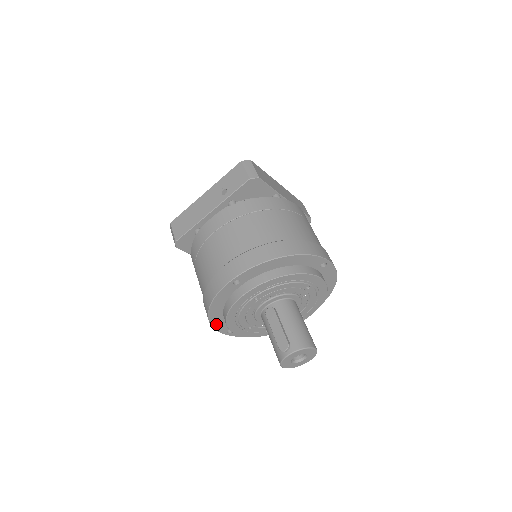
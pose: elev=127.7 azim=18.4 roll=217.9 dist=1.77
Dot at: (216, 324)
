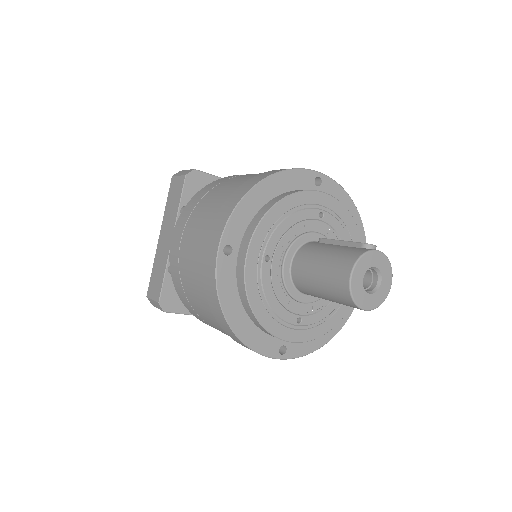
Dot at: (240, 212)
